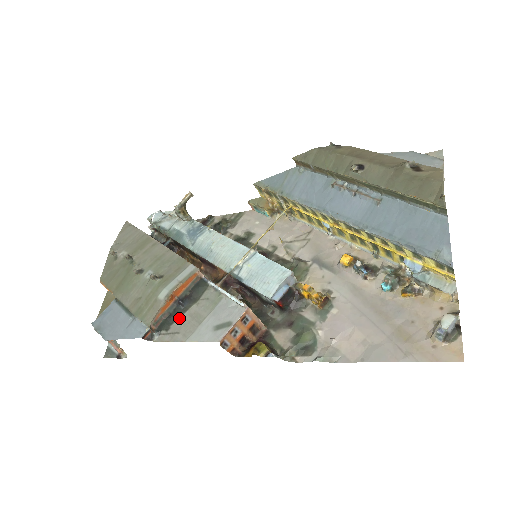
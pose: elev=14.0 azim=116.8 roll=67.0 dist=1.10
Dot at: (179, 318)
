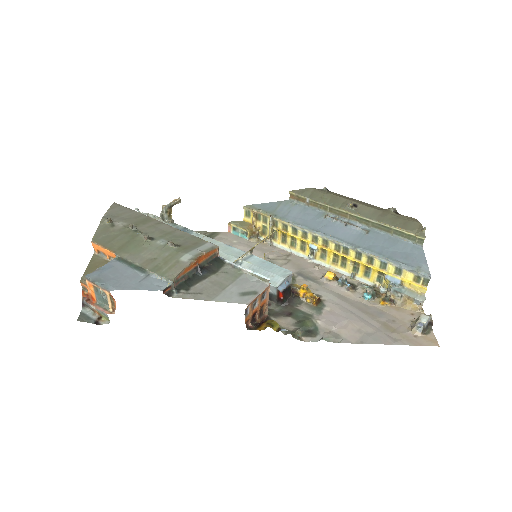
Dot at: (199, 283)
